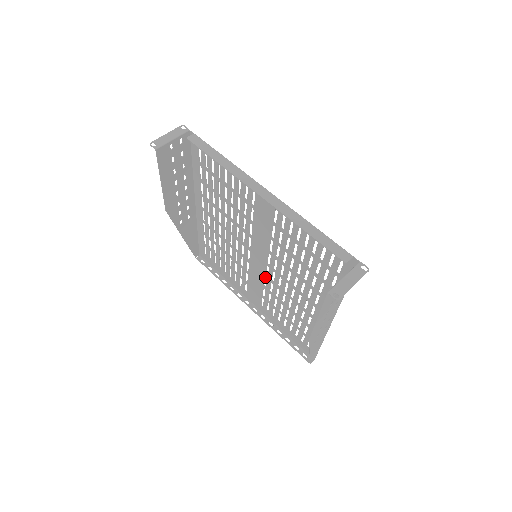
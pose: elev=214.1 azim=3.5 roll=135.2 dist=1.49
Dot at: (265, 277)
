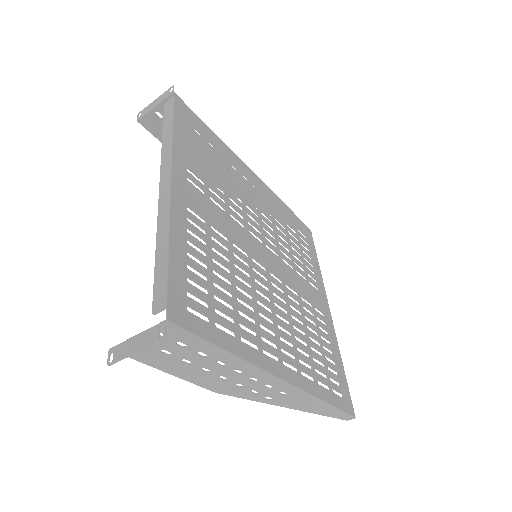
Dot at: (285, 284)
